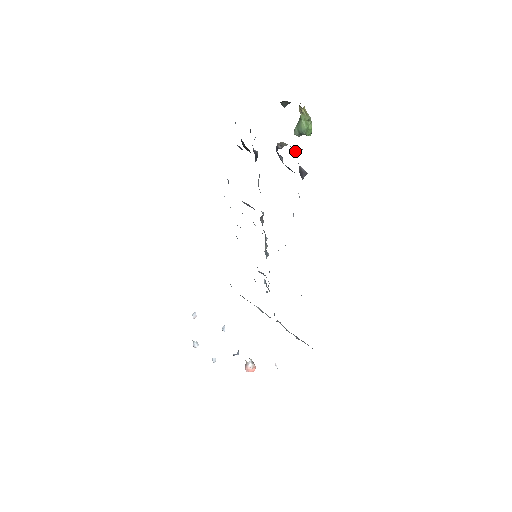
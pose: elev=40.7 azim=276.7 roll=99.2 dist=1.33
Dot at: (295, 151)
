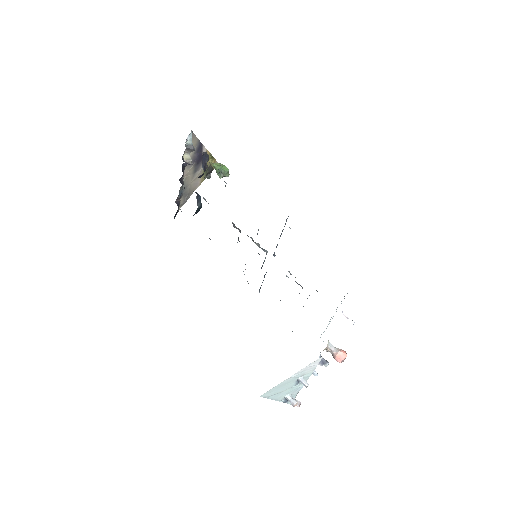
Dot at: (191, 150)
